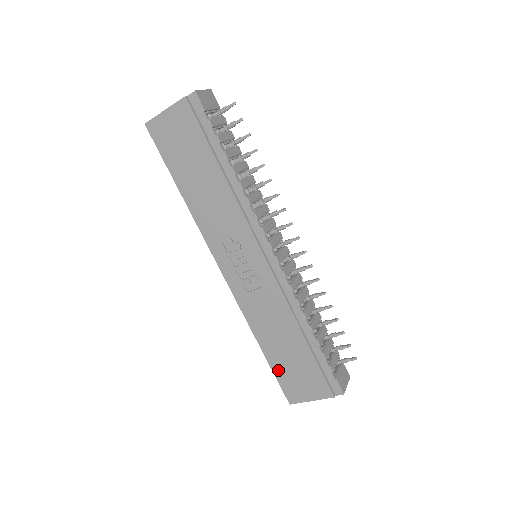
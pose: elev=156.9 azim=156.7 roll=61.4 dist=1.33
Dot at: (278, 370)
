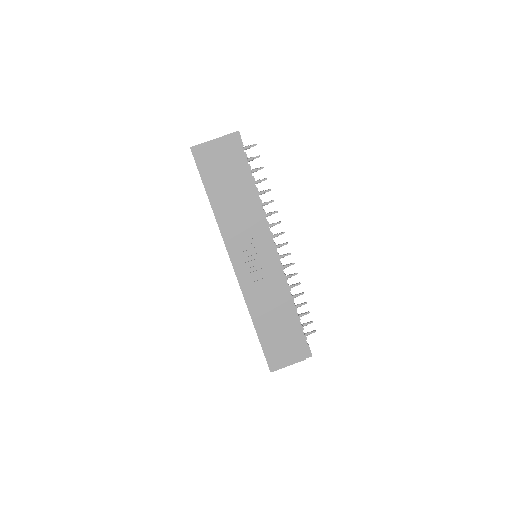
Dot at: (266, 344)
